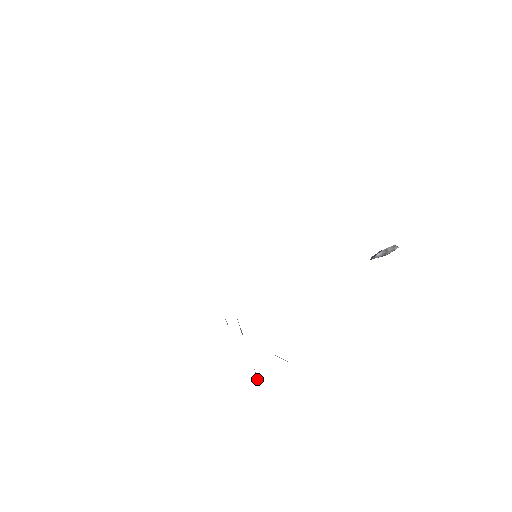
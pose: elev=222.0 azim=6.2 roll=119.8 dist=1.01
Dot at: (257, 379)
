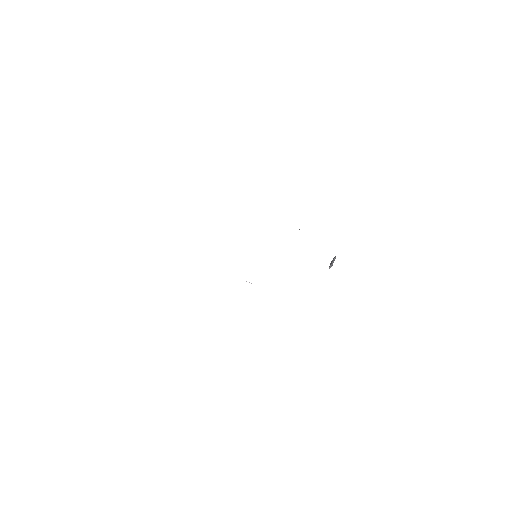
Dot at: occluded
